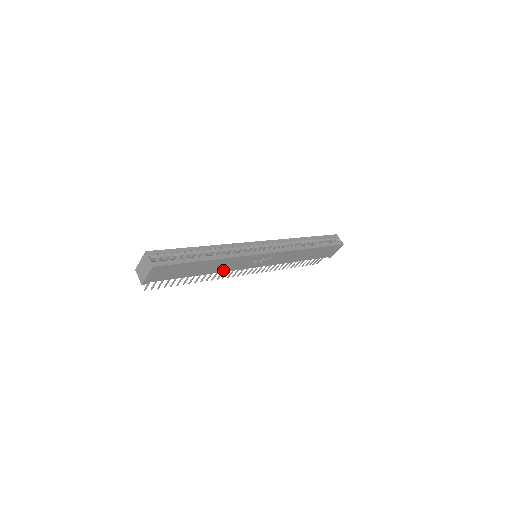
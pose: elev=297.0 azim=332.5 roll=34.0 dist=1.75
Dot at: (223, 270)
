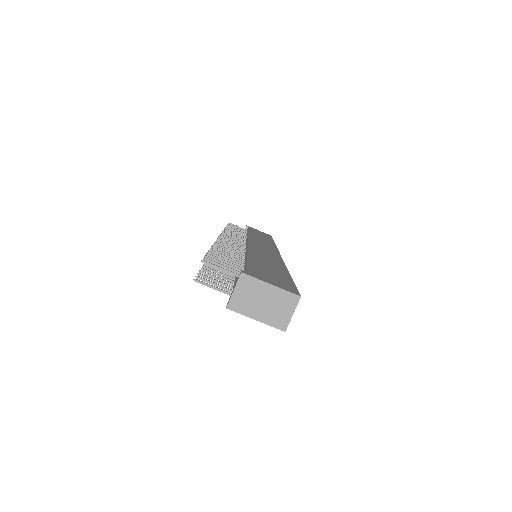
Dot at: occluded
